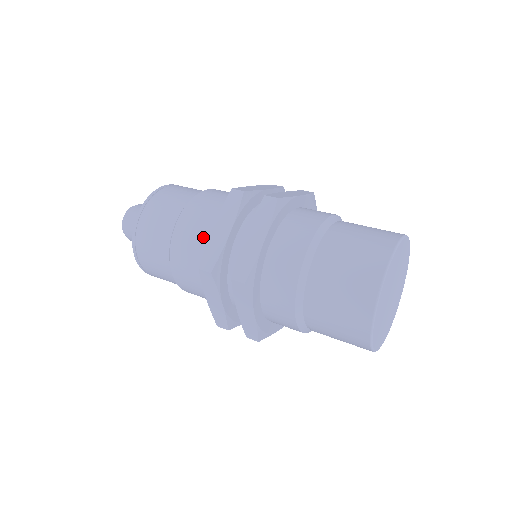
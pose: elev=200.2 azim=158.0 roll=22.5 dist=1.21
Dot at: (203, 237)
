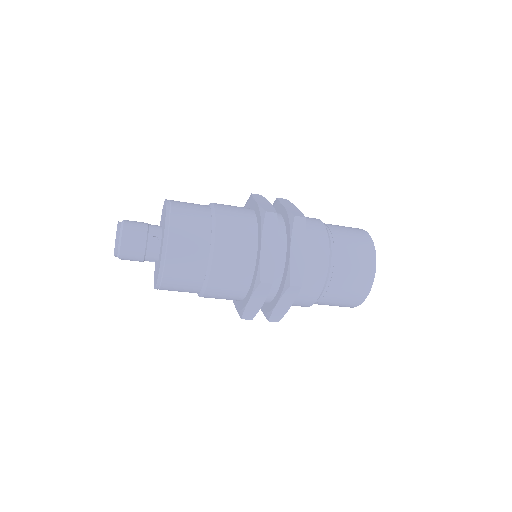
Dot at: (245, 253)
